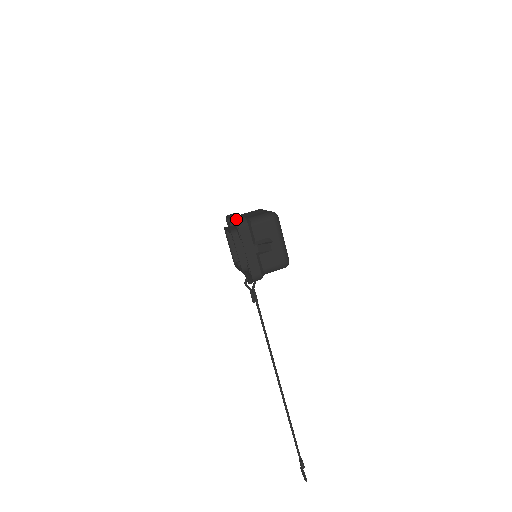
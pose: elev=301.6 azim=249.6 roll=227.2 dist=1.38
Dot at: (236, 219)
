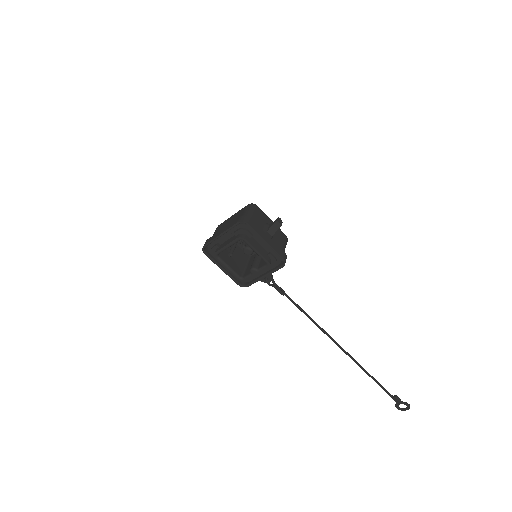
Dot at: (239, 221)
